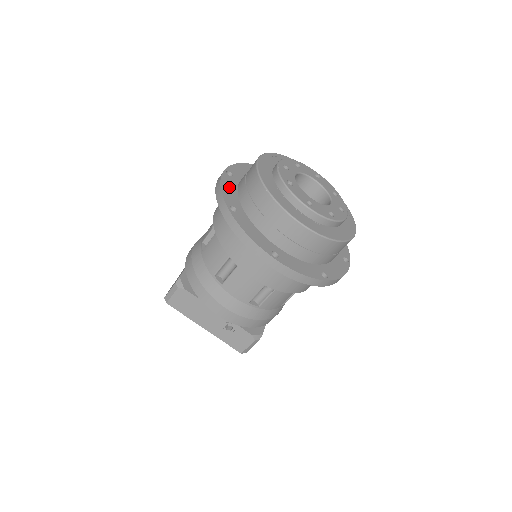
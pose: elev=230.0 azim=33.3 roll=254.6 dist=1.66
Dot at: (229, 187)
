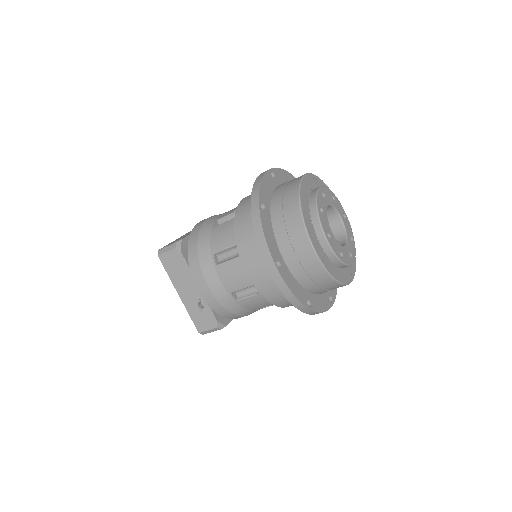
Dot at: (267, 186)
